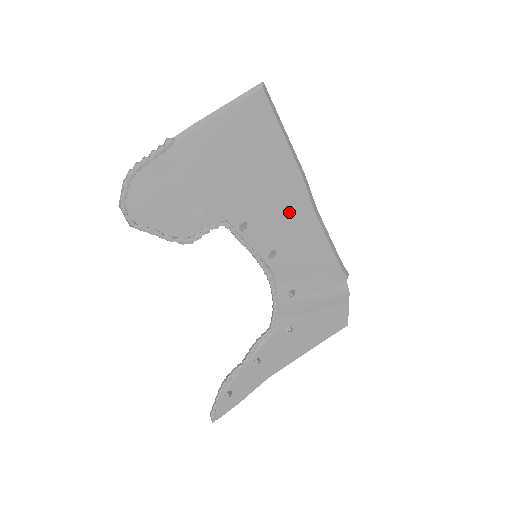
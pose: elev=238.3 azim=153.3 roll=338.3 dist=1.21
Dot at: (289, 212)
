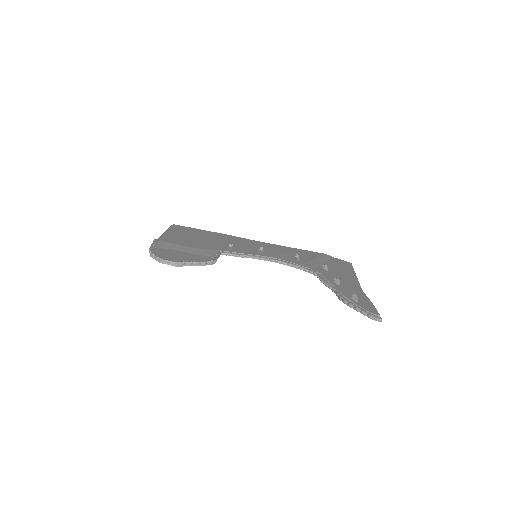
Dot at: (244, 243)
